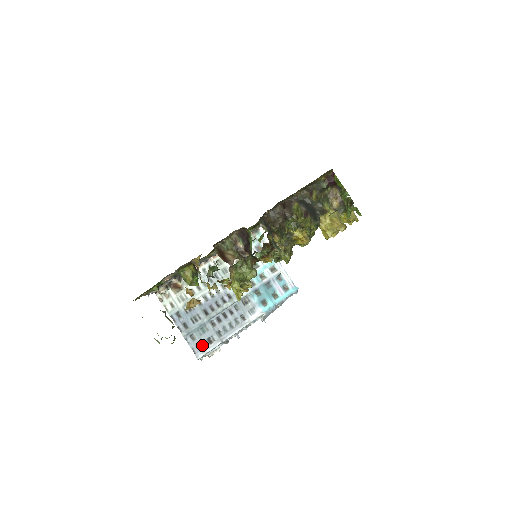
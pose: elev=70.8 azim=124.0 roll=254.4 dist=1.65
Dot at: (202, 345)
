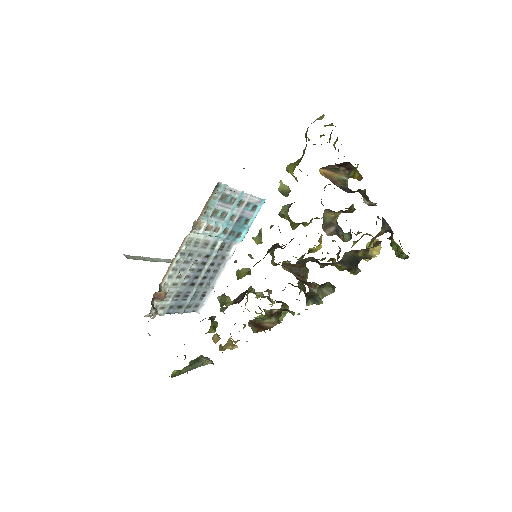
Dot at: (198, 303)
